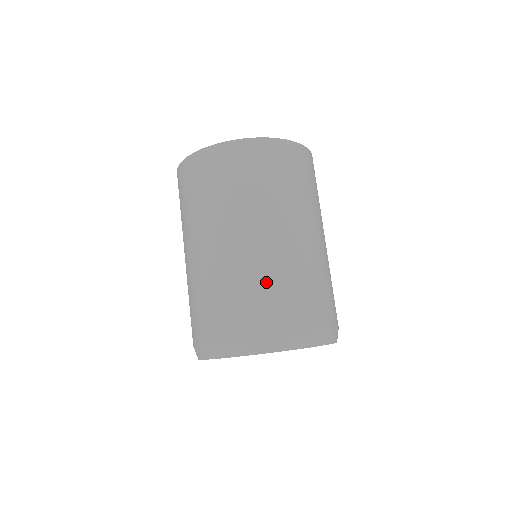
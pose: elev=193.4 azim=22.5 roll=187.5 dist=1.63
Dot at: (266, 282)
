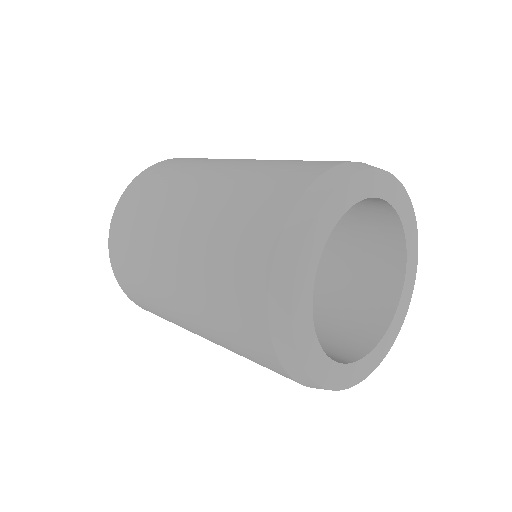
Dot at: (228, 214)
